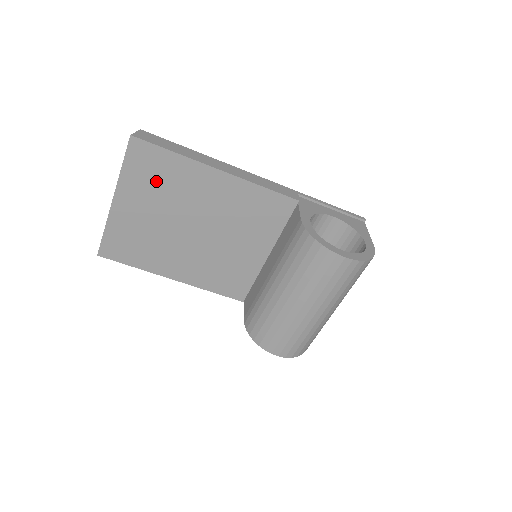
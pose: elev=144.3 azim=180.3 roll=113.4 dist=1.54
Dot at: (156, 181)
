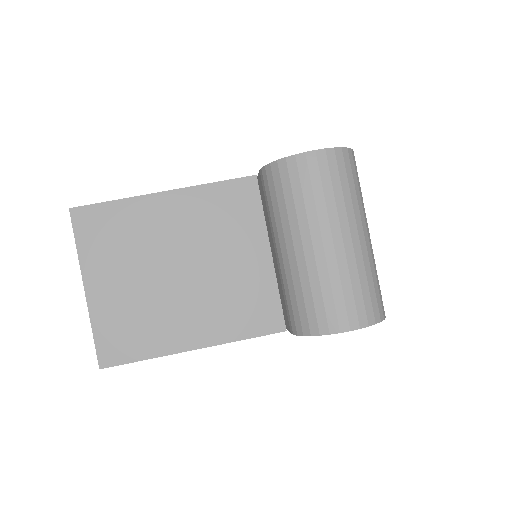
Dot at: (114, 240)
